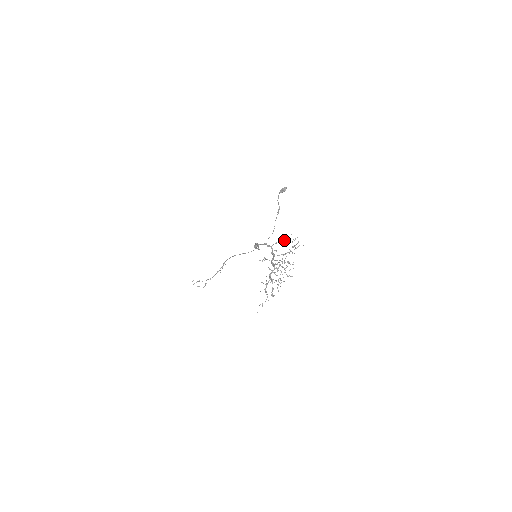
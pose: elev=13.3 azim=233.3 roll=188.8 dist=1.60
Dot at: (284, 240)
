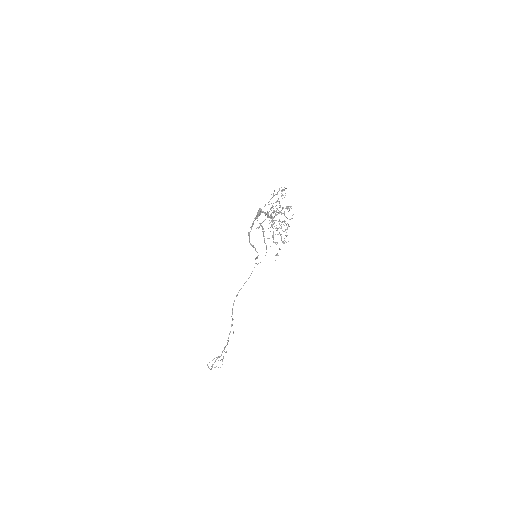
Dot at: occluded
